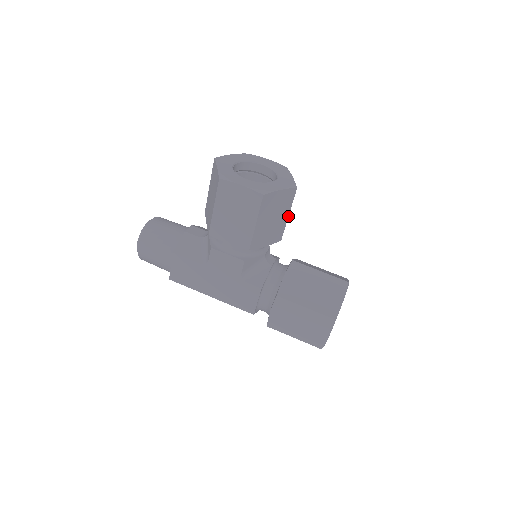
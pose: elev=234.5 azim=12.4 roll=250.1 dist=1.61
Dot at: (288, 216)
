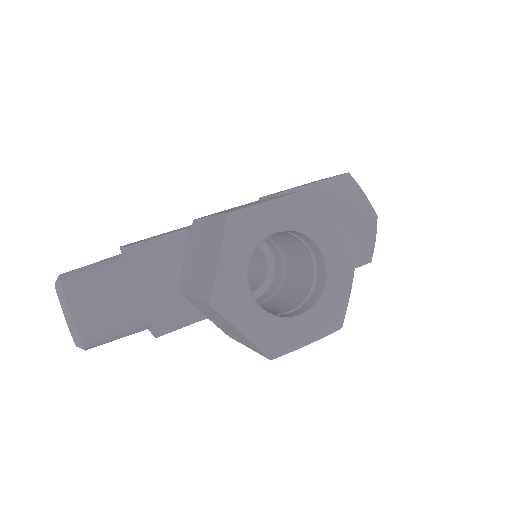
Dot at: occluded
